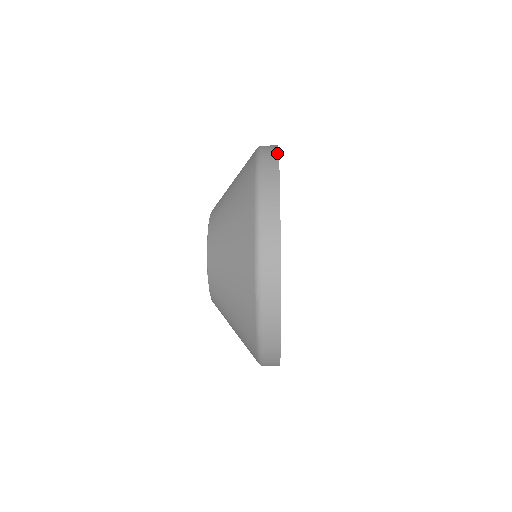
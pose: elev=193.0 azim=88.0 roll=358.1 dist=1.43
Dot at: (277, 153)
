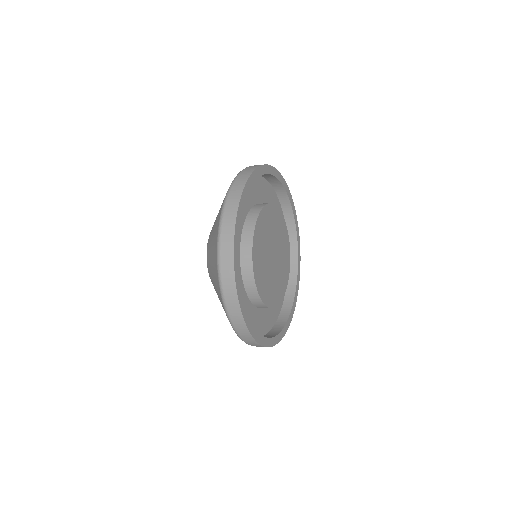
Dot at: (259, 166)
